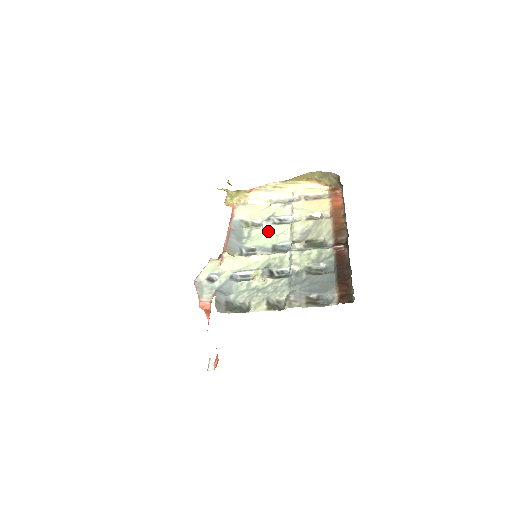
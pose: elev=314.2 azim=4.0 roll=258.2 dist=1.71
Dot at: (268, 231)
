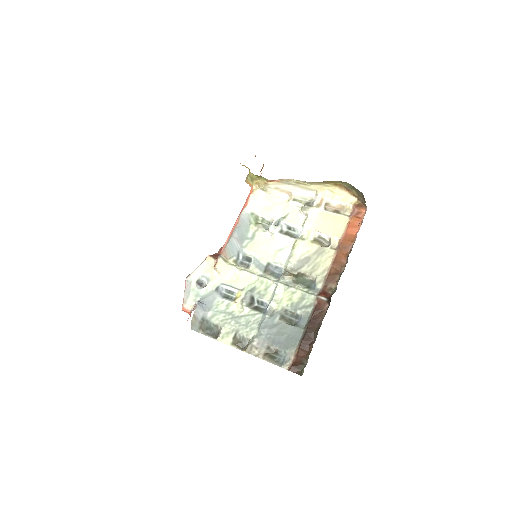
Dot at: (271, 240)
